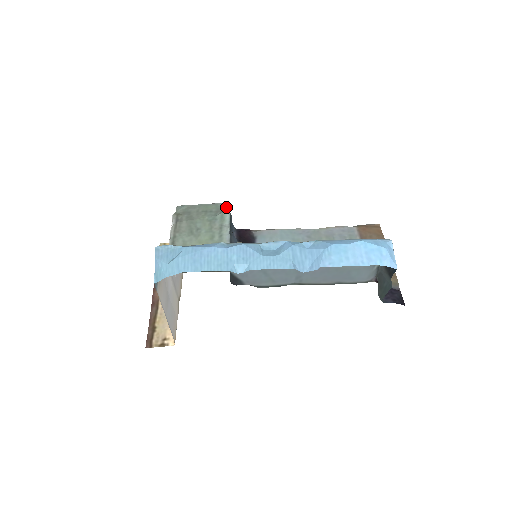
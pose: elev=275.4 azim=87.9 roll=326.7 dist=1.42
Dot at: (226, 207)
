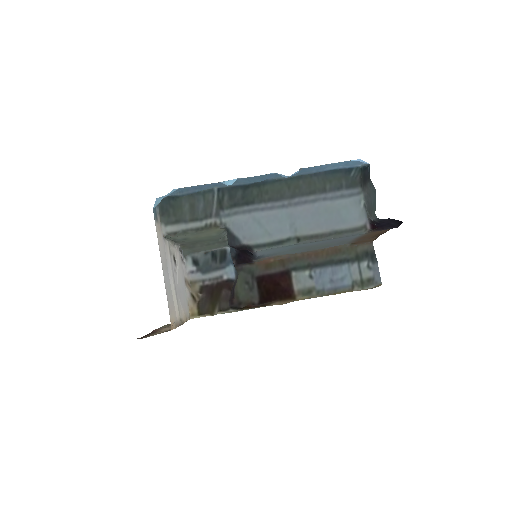
Dot at: (228, 245)
